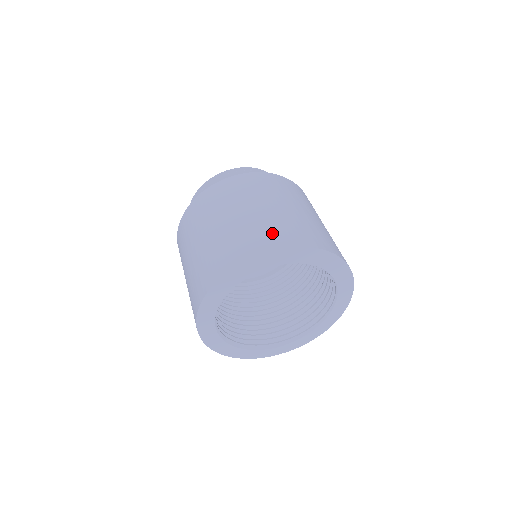
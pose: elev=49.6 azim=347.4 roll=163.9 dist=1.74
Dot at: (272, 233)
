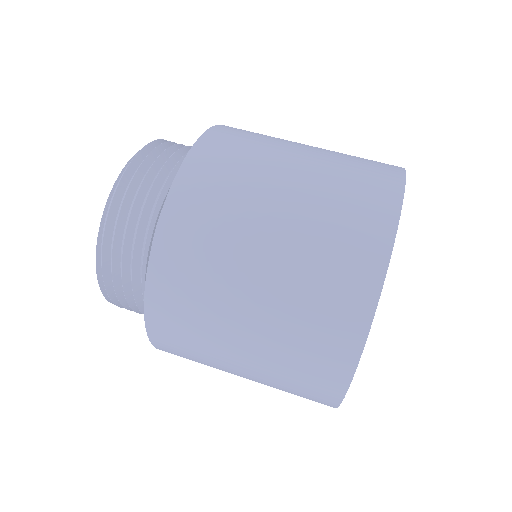
Dot at: (365, 179)
